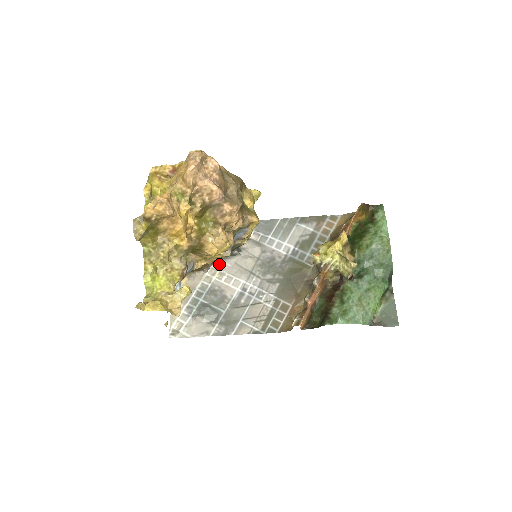
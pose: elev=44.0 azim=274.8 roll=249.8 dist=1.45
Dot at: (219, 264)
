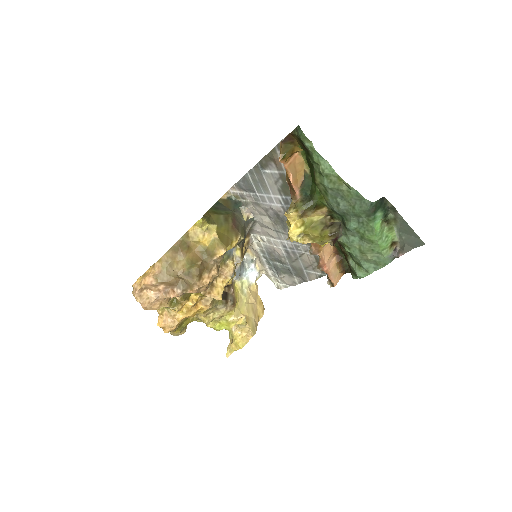
Dot at: (253, 232)
